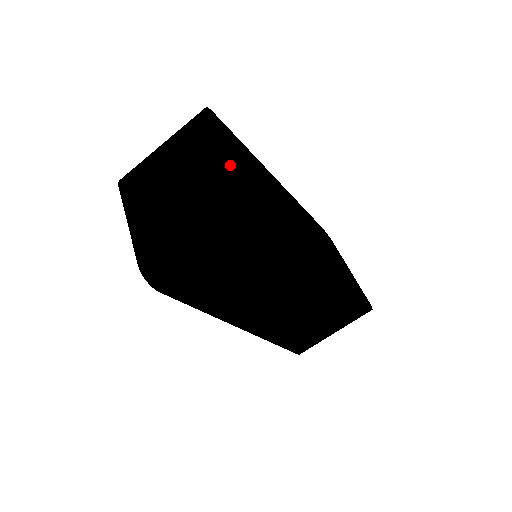
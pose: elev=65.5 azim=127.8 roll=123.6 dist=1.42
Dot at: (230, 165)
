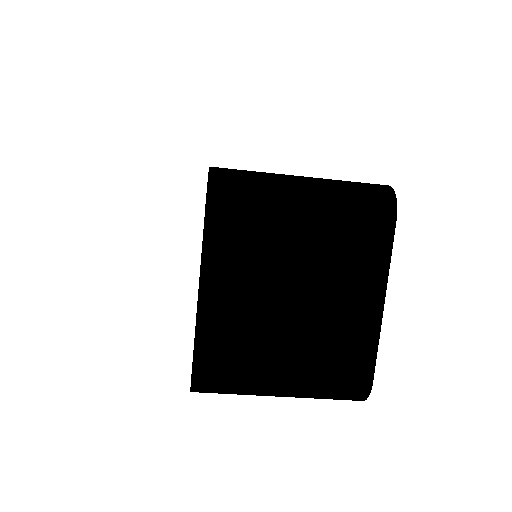
Dot at: (375, 341)
